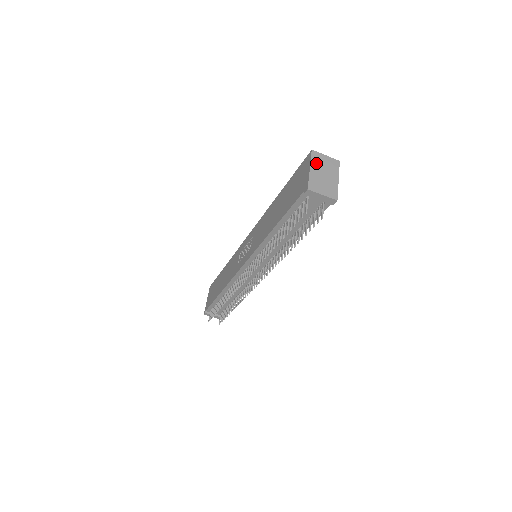
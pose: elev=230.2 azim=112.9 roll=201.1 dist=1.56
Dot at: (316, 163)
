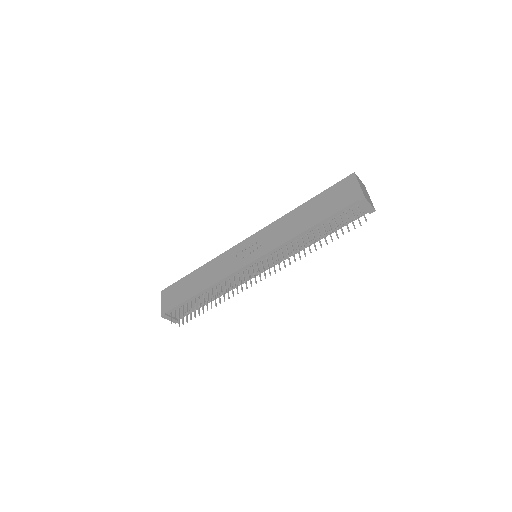
Dot at: (359, 182)
